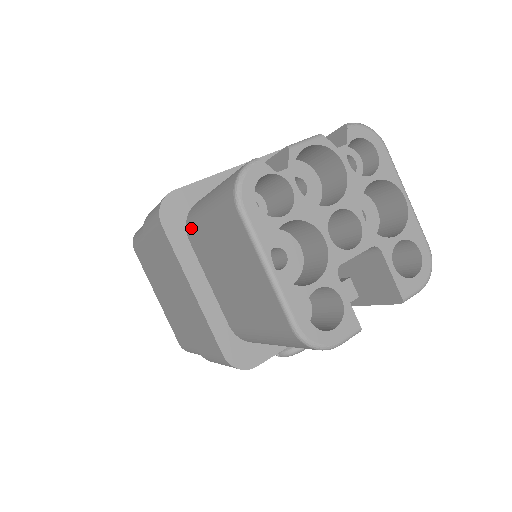
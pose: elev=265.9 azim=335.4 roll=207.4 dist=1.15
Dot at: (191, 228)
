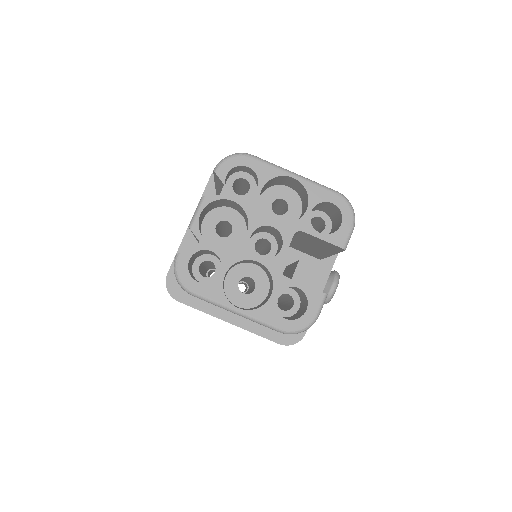
Dot at: occluded
